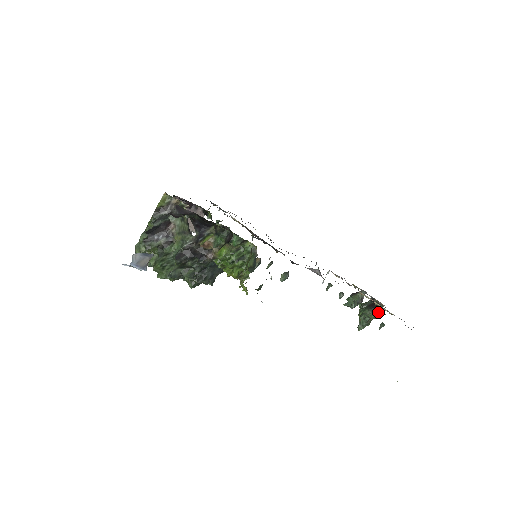
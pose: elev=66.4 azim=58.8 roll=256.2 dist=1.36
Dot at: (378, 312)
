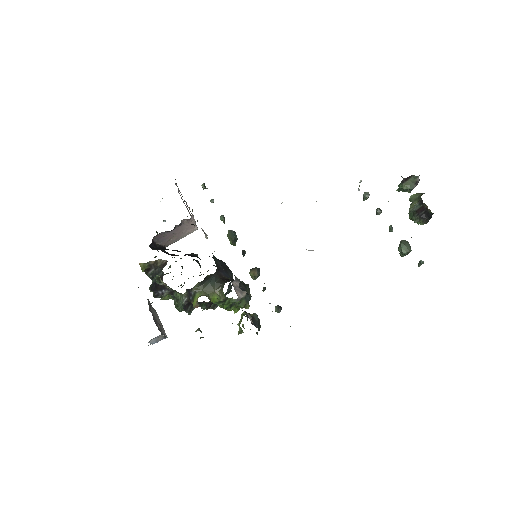
Dot at: (428, 219)
